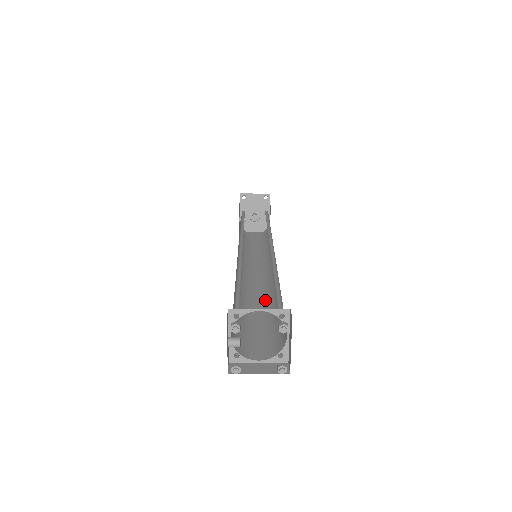
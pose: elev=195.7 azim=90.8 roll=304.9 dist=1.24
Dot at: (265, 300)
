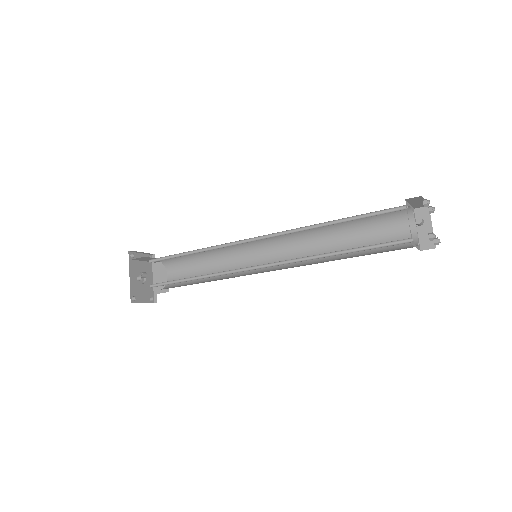
Dot at: (321, 262)
